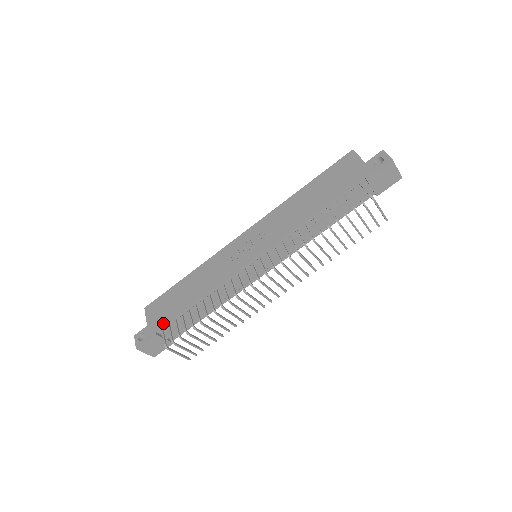
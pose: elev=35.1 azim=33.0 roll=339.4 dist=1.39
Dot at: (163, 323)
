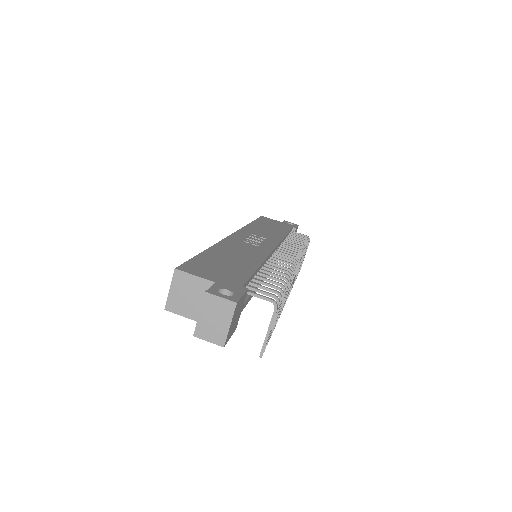
Dot at: (243, 279)
